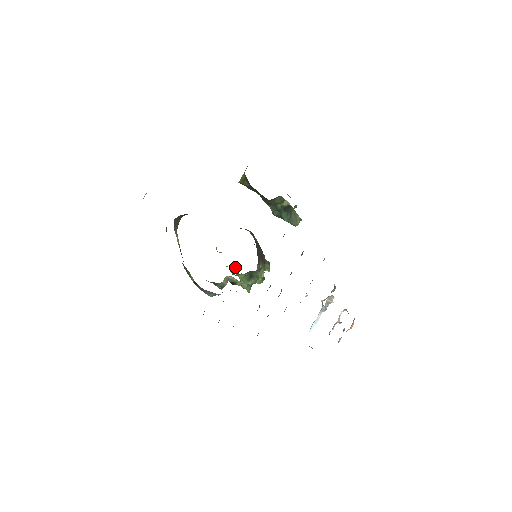
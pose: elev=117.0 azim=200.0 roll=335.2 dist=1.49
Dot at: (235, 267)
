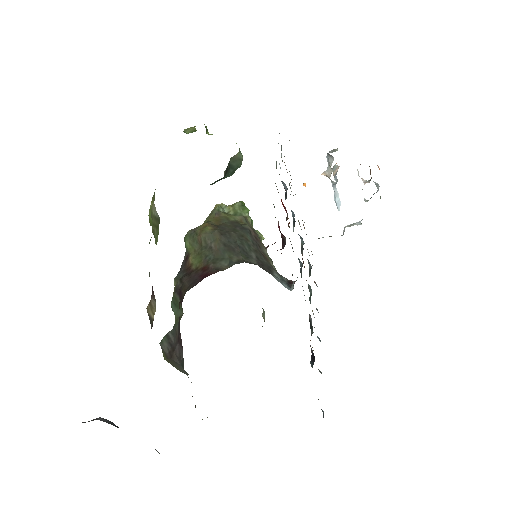
Dot at: occluded
